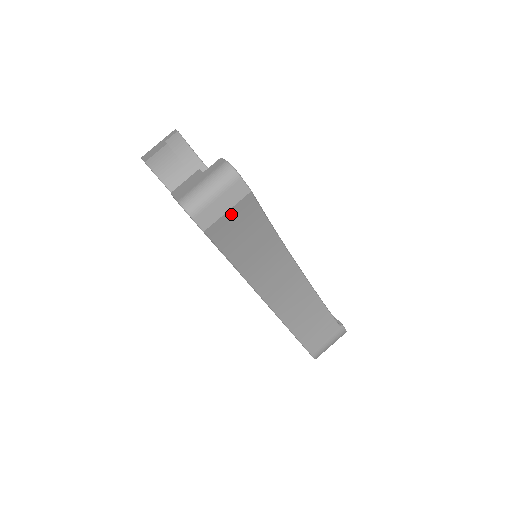
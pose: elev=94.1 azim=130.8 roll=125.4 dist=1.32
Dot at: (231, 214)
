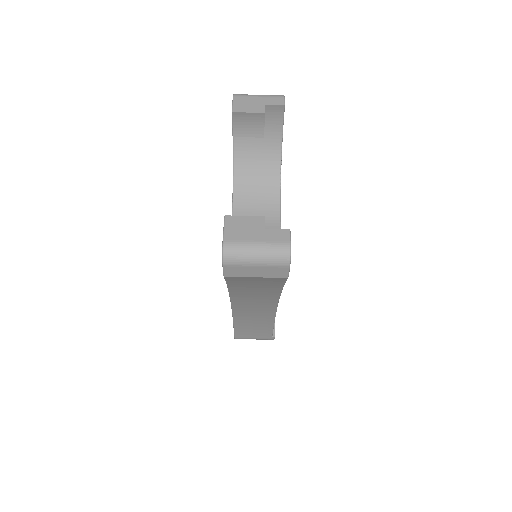
Dot at: (257, 278)
